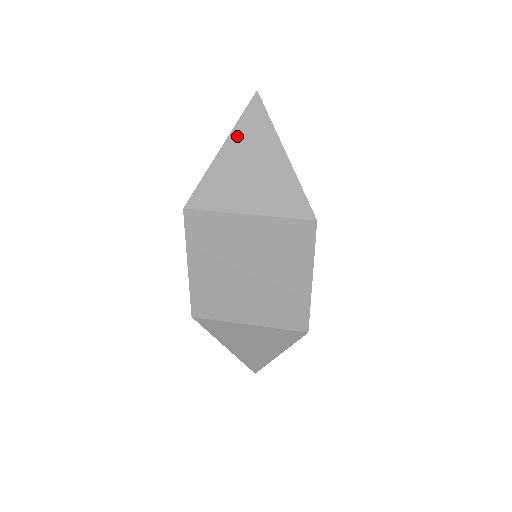
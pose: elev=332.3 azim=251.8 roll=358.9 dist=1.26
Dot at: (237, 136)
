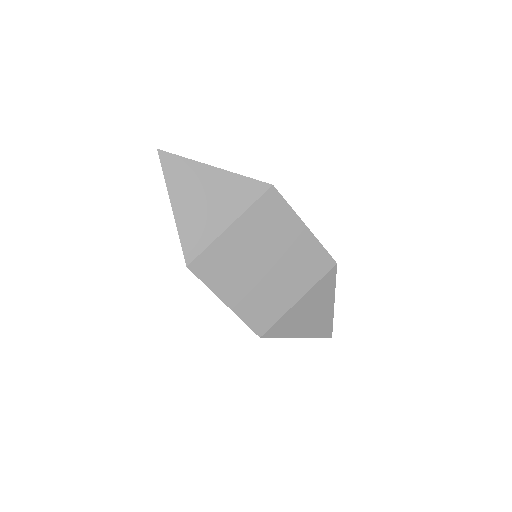
Dot at: (173, 187)
